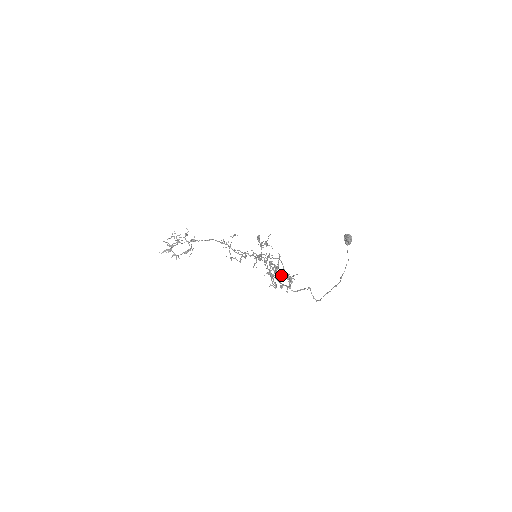
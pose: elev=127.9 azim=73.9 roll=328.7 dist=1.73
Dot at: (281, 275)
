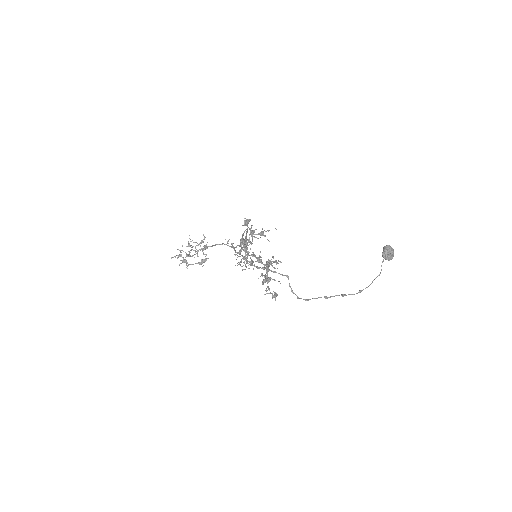
Dot at: occluded
